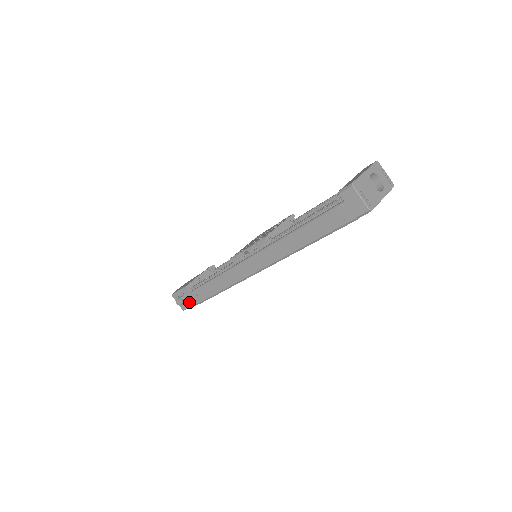
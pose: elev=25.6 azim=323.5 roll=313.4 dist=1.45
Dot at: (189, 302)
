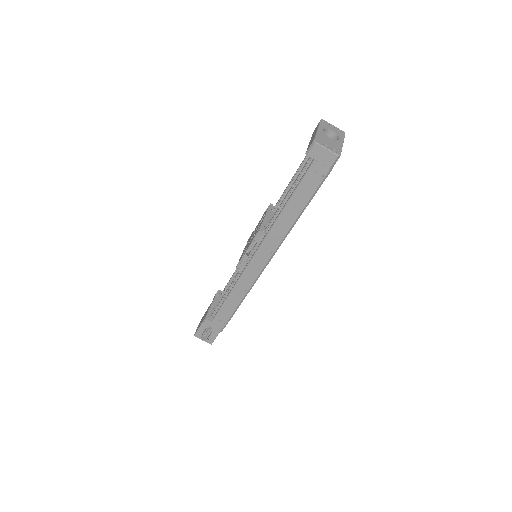
Dot at: (214, 333)
